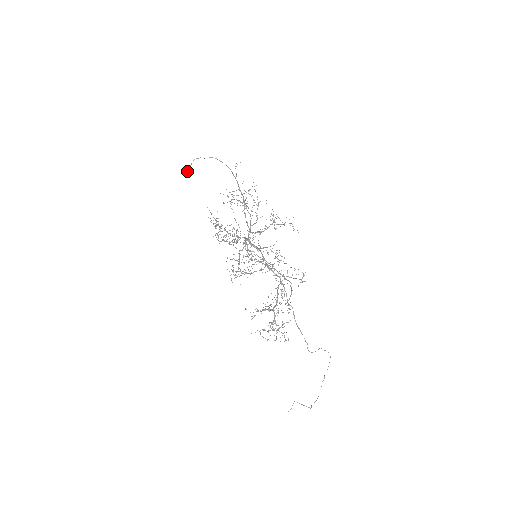
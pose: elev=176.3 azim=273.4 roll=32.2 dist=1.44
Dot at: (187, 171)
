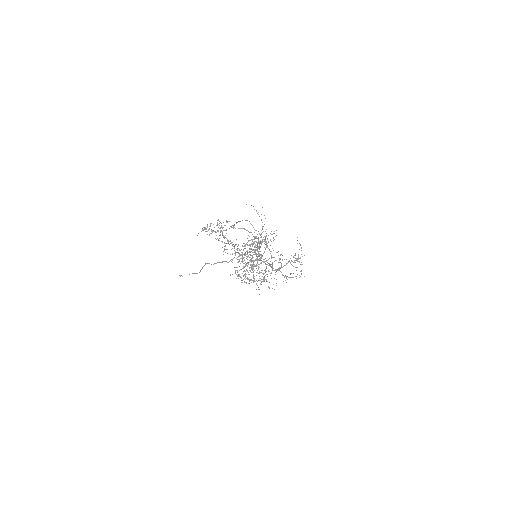
Dot at: occluded
